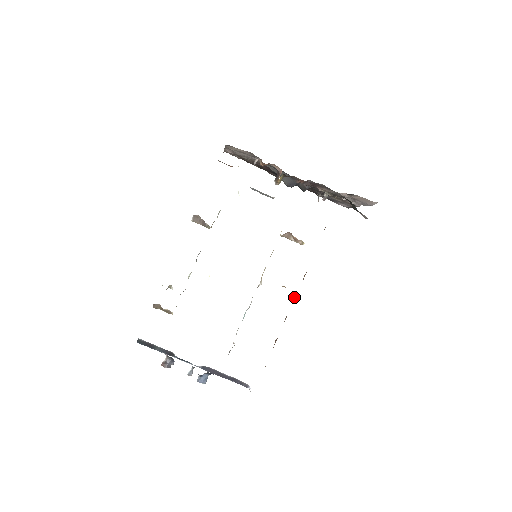
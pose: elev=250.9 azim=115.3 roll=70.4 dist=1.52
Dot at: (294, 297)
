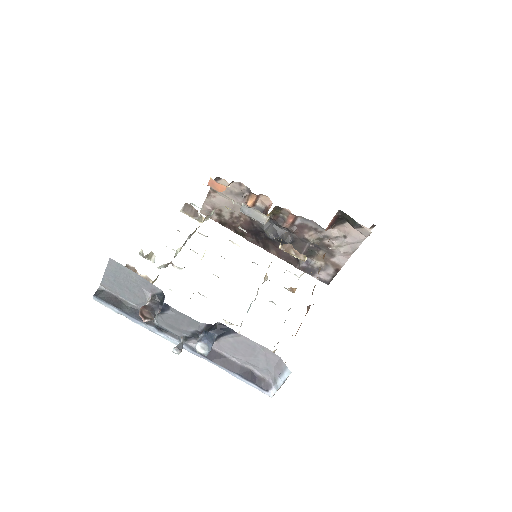
Dot at: (318, 272)
